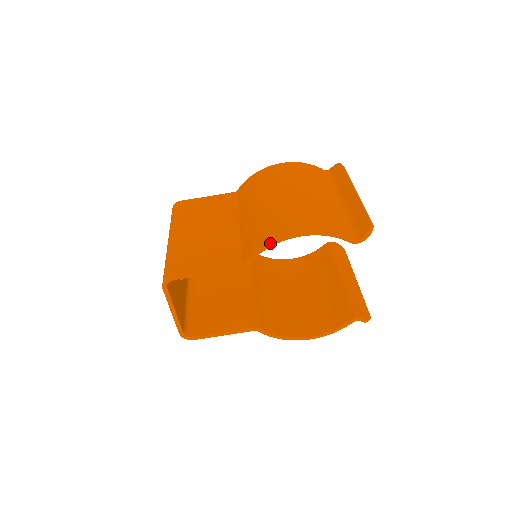
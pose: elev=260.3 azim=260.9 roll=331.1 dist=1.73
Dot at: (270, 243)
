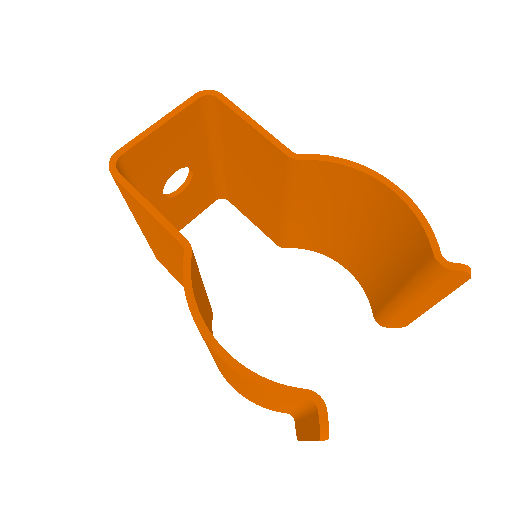
Dot at: (352, 162)
